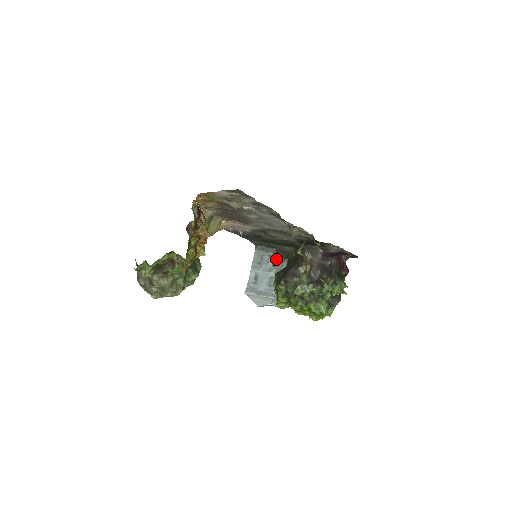
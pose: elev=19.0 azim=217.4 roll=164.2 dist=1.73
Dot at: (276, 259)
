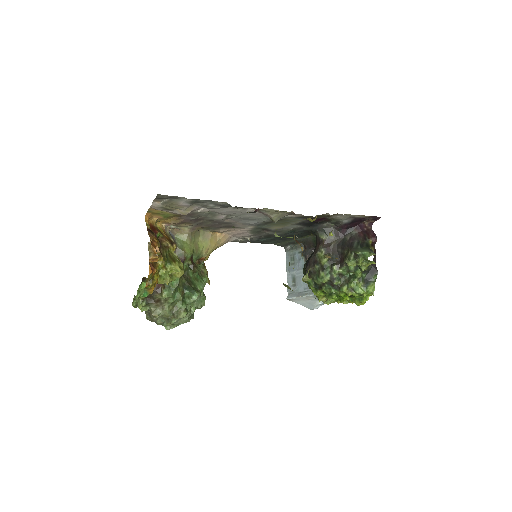
Dot at: (305, 253)
